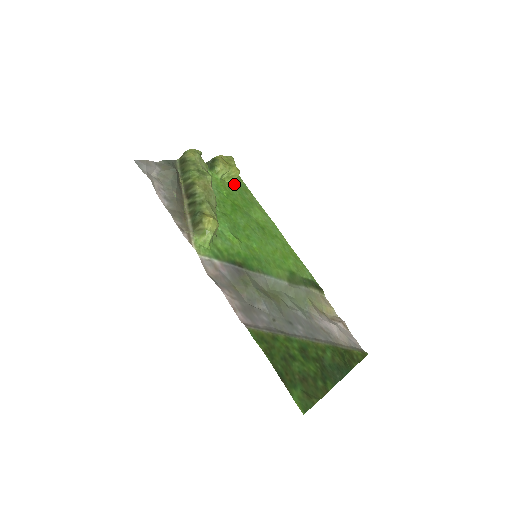
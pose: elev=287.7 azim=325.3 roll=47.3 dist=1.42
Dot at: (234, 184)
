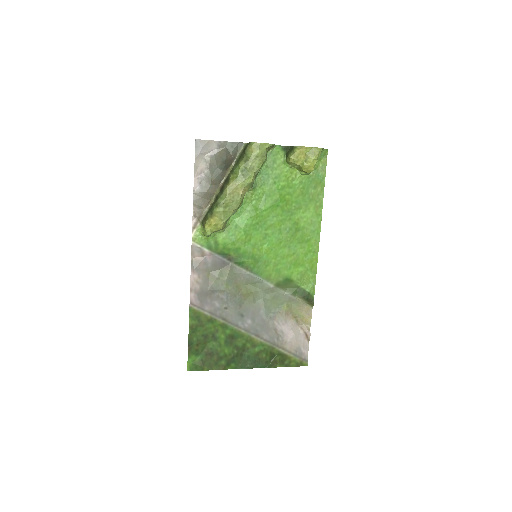
Dot at: (307, 174)
